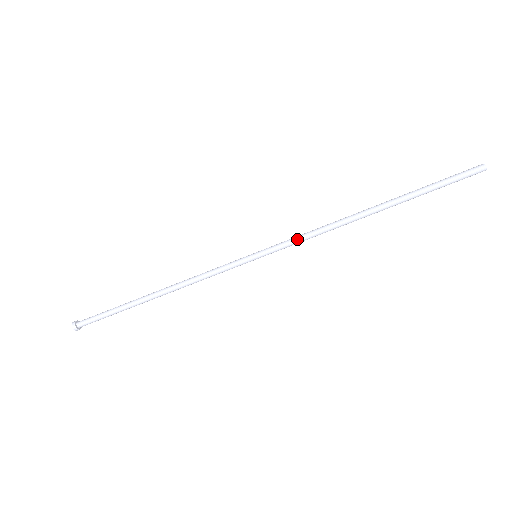
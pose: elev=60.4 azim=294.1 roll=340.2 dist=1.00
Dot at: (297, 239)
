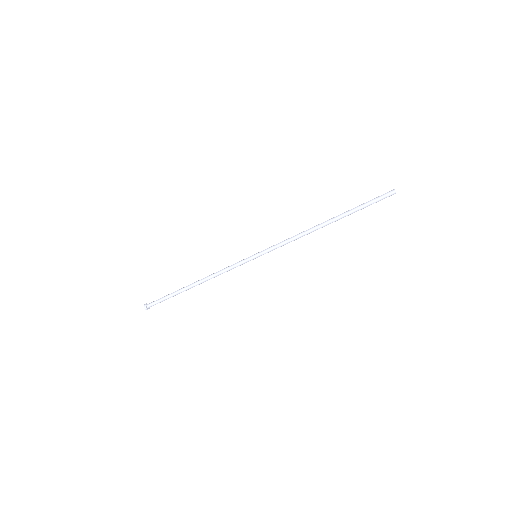
Dot at: (281, 245)
